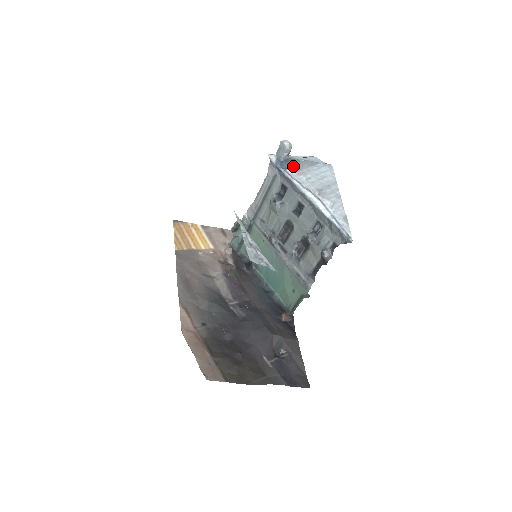
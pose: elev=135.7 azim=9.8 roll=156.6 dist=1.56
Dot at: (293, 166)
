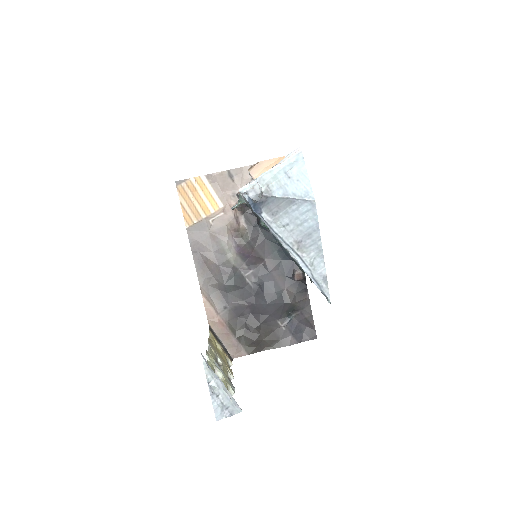
Dot at: (268, 208)
